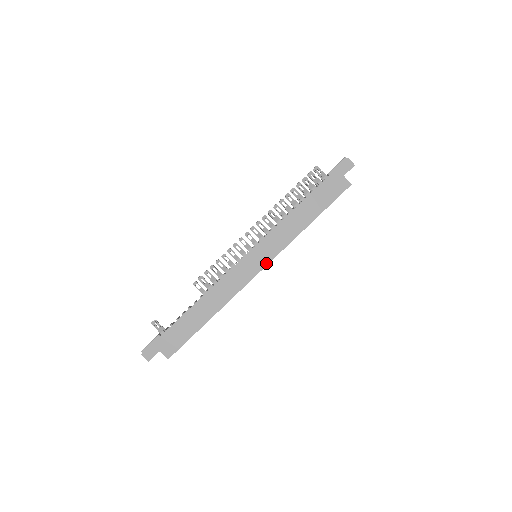
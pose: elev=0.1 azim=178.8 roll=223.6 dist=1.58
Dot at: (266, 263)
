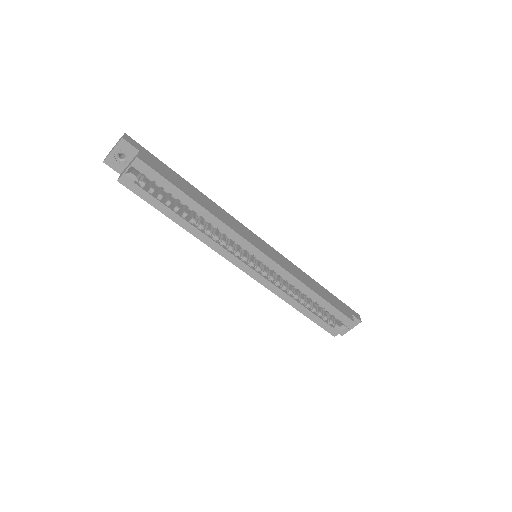
Dot at: (269, 256)
